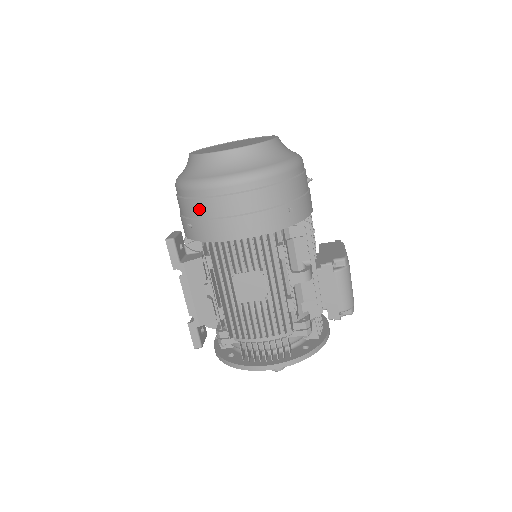
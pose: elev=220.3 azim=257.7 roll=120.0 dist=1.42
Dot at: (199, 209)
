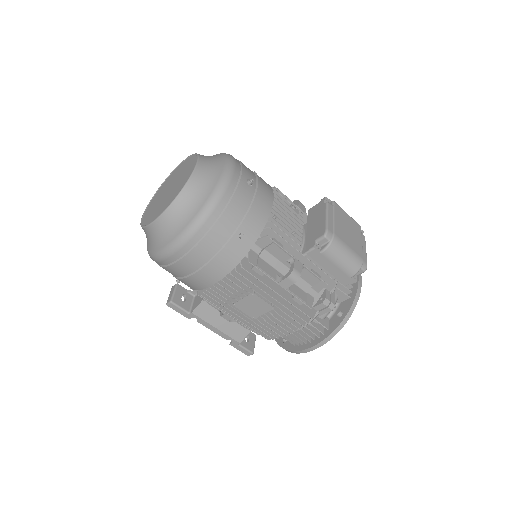
Dot at: (172, 273)
